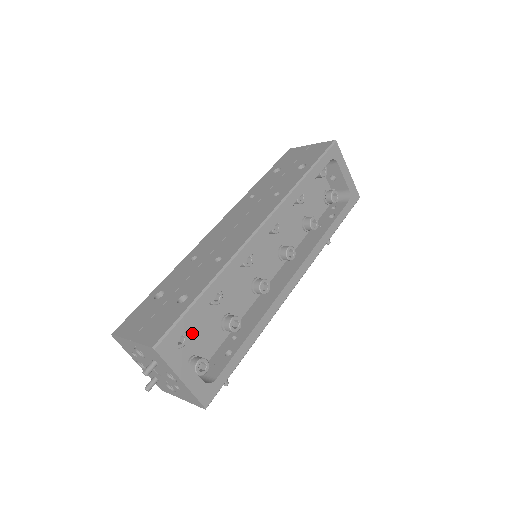
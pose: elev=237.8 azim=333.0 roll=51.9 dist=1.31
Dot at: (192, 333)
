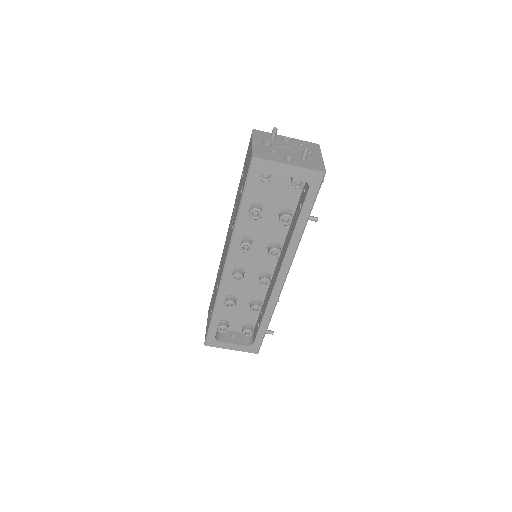
Dot at: (234, 318)
